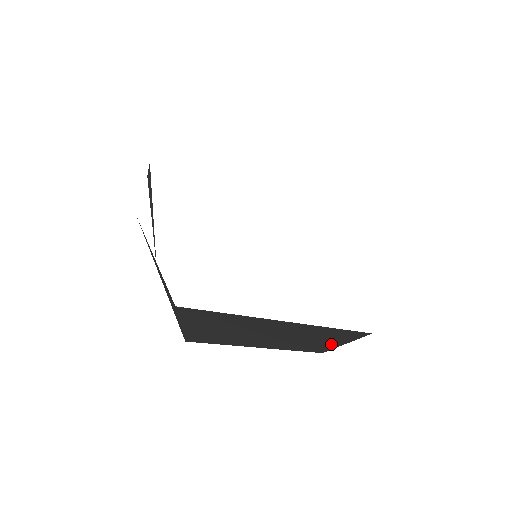
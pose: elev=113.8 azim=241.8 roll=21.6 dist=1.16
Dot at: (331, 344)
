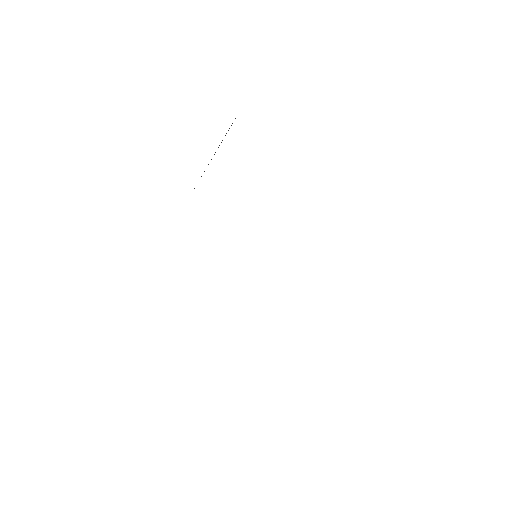
Dot at: occluded
